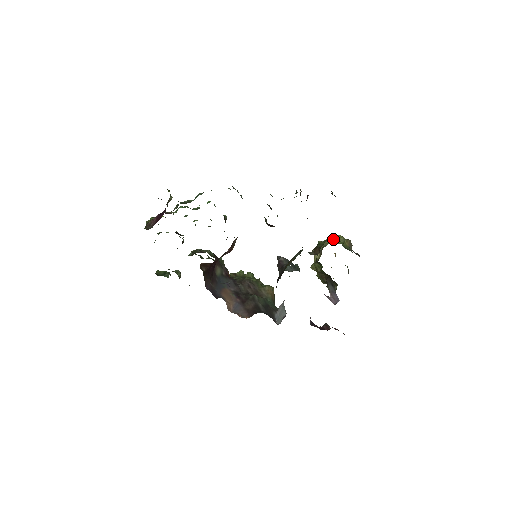
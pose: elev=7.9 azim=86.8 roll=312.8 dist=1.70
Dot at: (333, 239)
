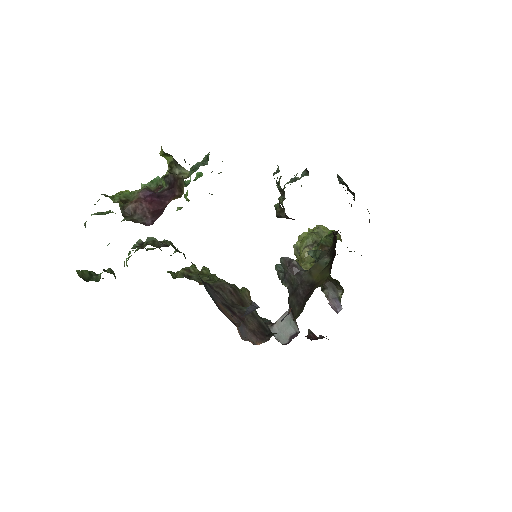
Dot at: (321, 231)
